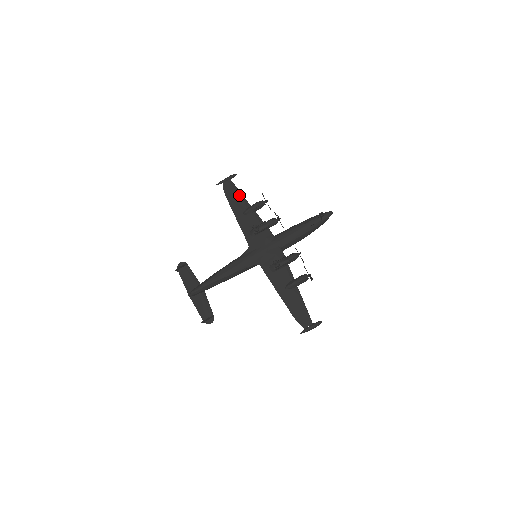
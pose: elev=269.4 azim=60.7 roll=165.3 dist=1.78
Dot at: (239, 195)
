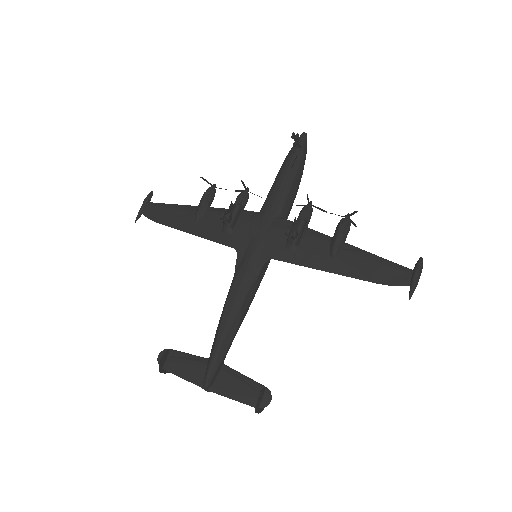
Dot at: (173, 208)
